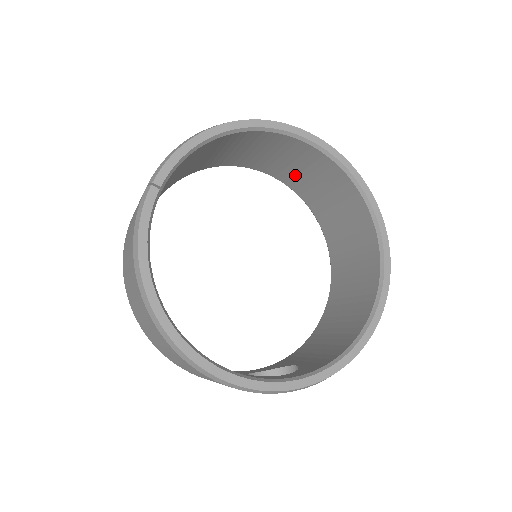
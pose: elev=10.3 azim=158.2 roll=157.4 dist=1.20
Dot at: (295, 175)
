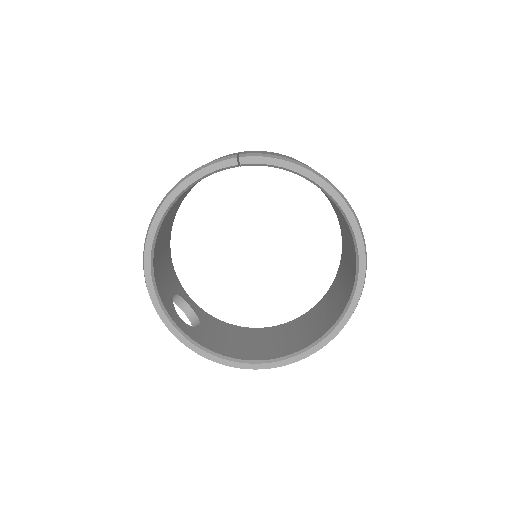
Dot at: (346, 251)
